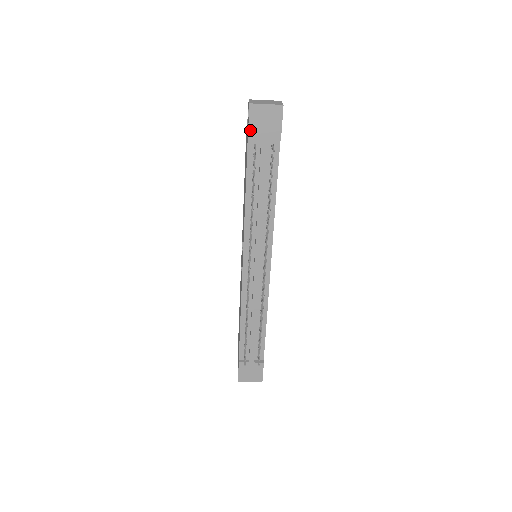
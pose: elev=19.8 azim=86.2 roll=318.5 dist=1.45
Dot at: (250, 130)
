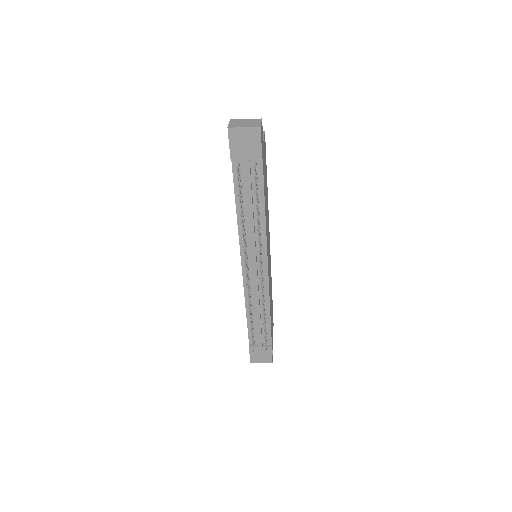
Dot at: (231, 151)
